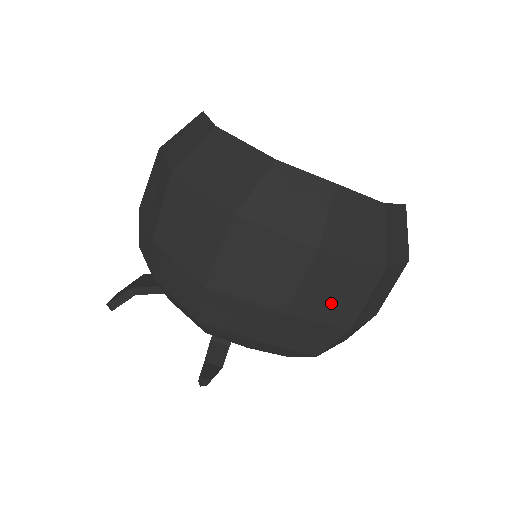
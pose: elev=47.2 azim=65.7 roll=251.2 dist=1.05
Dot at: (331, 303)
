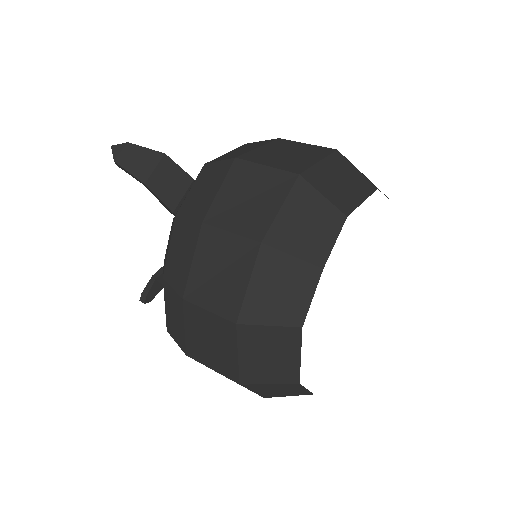
Dot at: occluded
